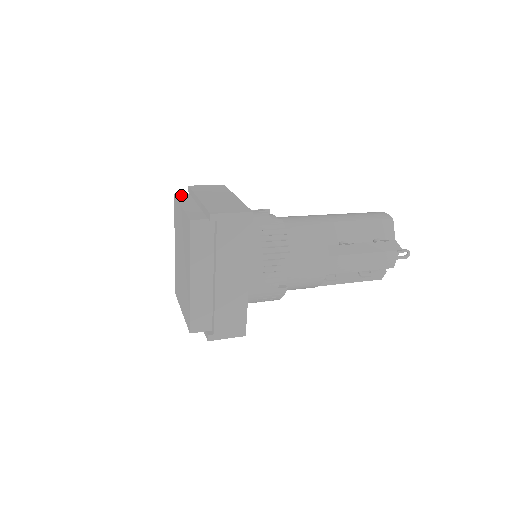
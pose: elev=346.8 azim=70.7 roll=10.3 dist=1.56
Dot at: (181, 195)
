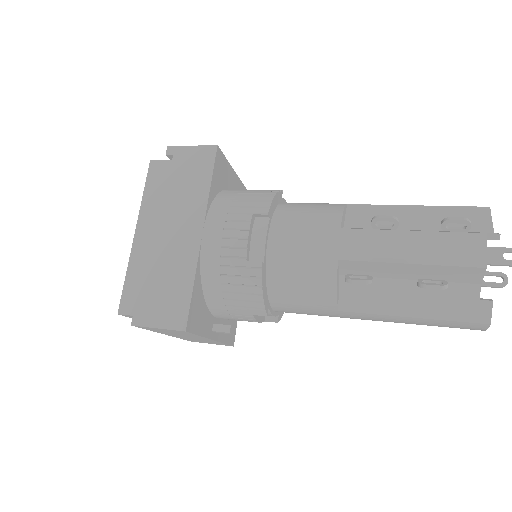
Dot at: occluded
